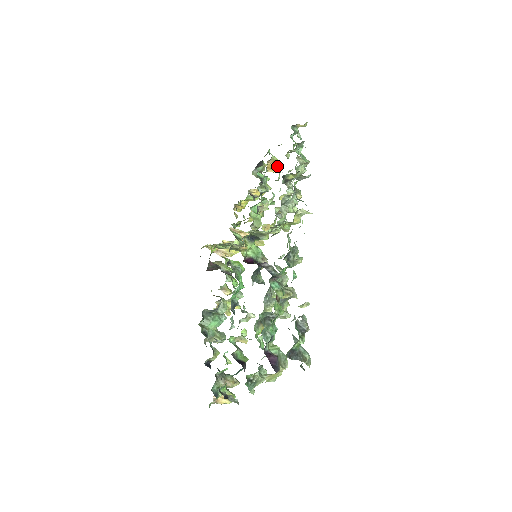
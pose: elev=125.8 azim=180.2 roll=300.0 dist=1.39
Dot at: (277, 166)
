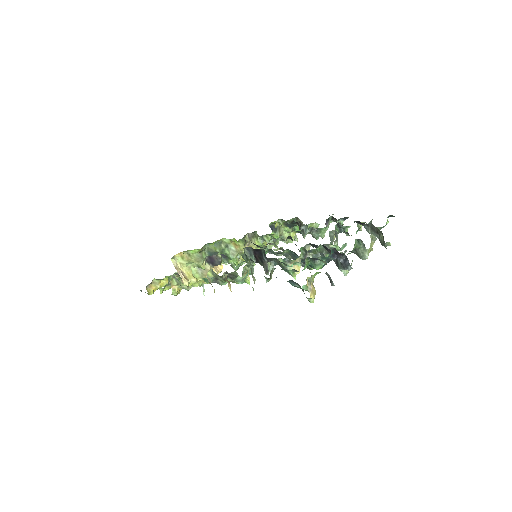
Dot at: occluded
